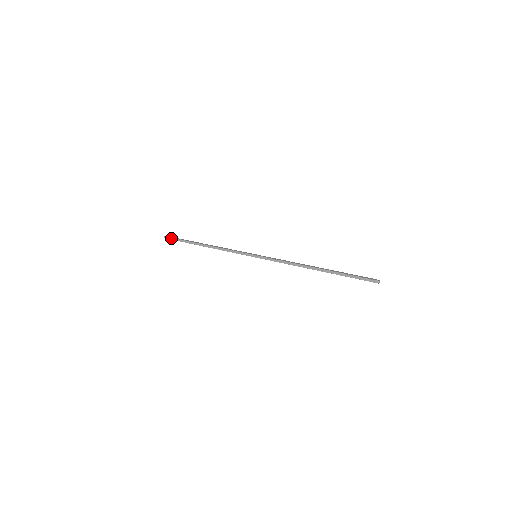
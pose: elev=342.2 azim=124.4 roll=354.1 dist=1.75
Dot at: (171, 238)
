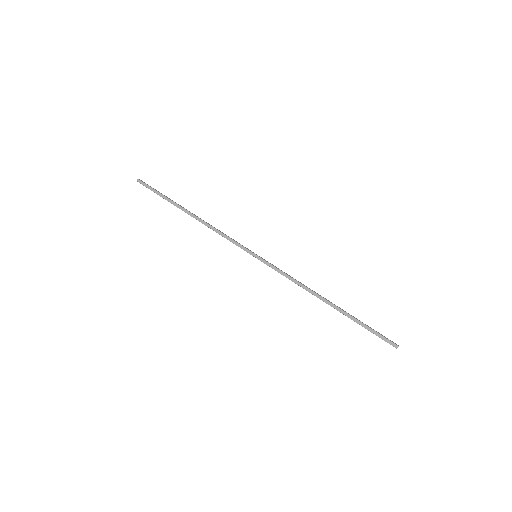
Dot at: (147, 185)
